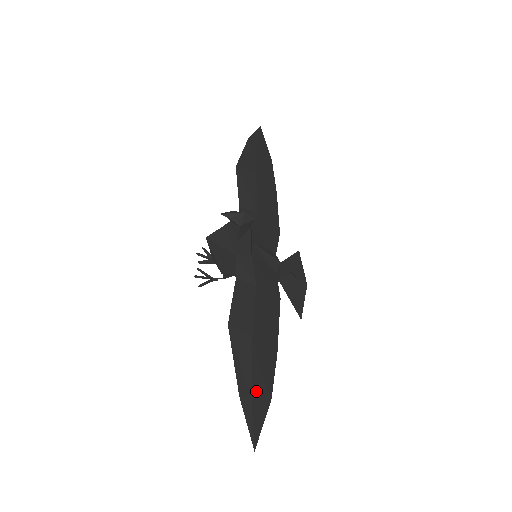
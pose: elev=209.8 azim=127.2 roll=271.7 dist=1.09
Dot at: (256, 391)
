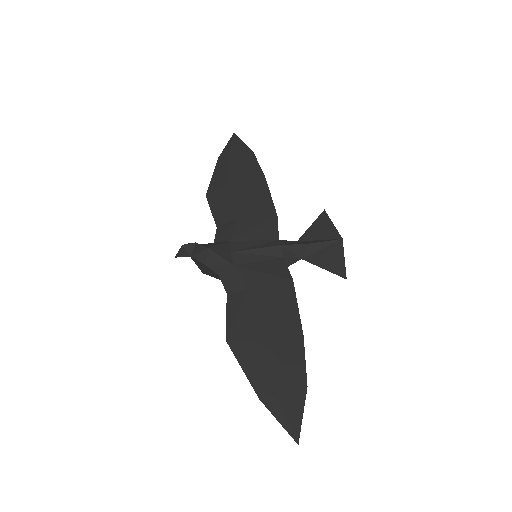
Dot at: (280, 386)
